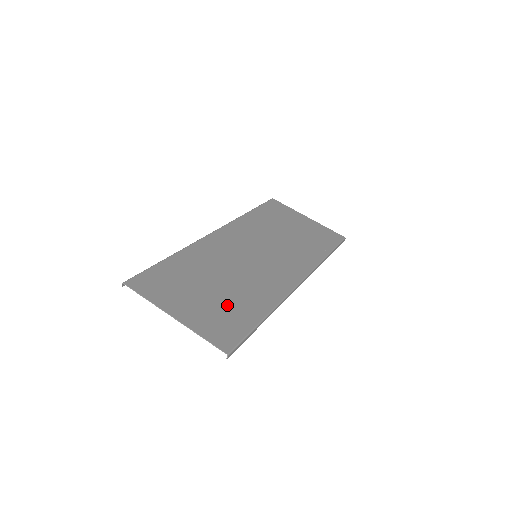
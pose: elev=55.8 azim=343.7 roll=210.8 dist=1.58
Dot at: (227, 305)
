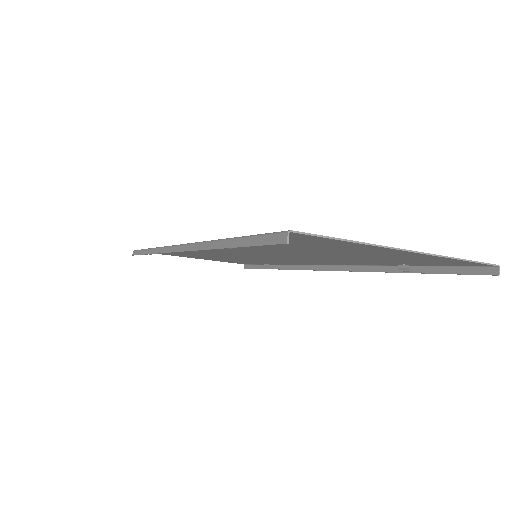
Dot at: occluded
